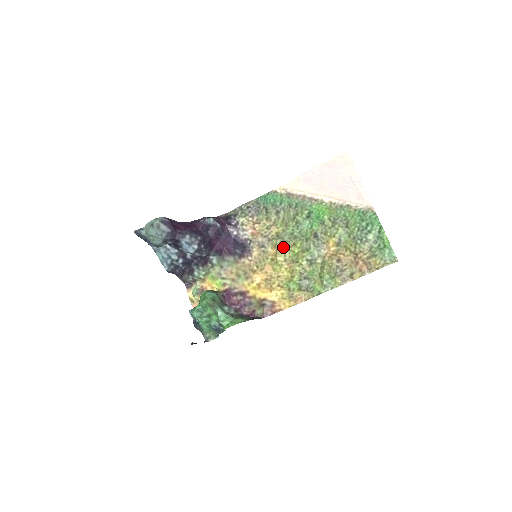
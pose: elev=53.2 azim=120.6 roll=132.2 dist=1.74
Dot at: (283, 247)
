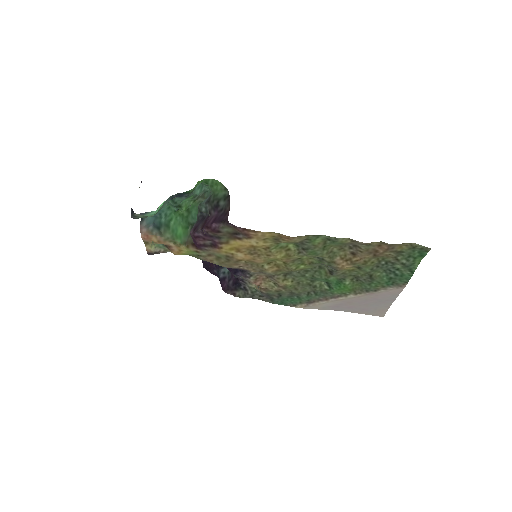
Dot at: (287, 270)
